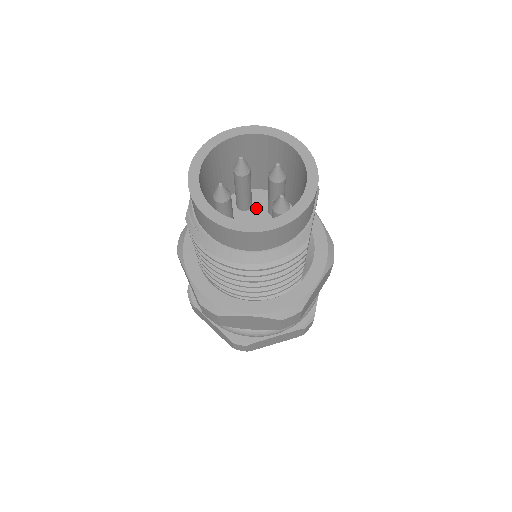
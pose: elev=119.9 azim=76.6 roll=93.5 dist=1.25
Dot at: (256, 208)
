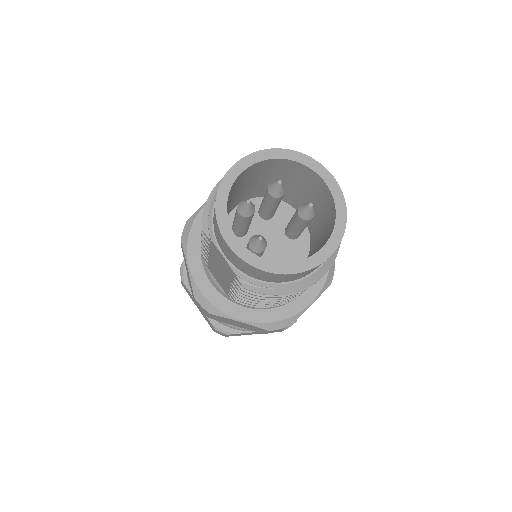
Dot at: (251, 224)
